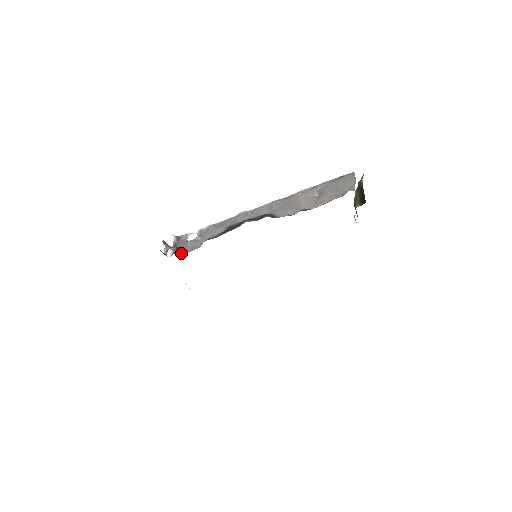
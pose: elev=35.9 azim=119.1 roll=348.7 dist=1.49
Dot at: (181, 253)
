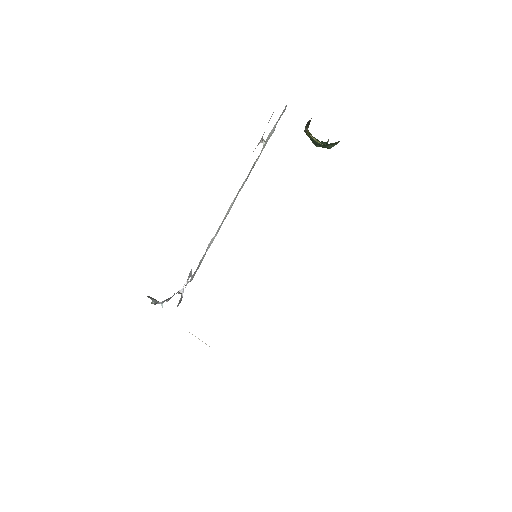
Dot at: occluded
